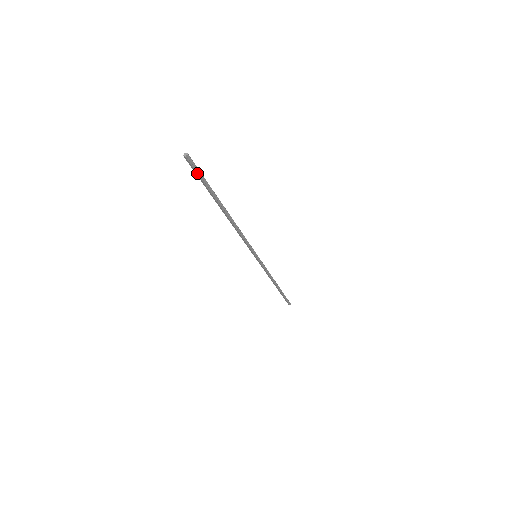
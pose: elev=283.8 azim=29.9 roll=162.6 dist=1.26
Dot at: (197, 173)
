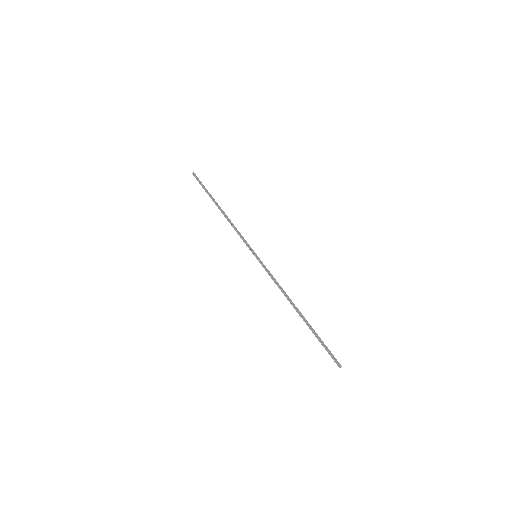
Dot at: (330, 353)
